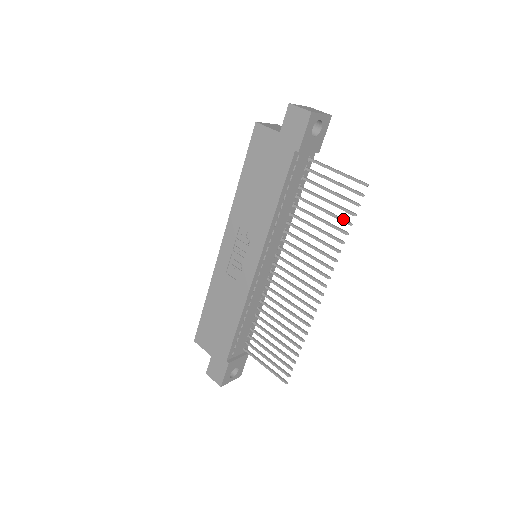
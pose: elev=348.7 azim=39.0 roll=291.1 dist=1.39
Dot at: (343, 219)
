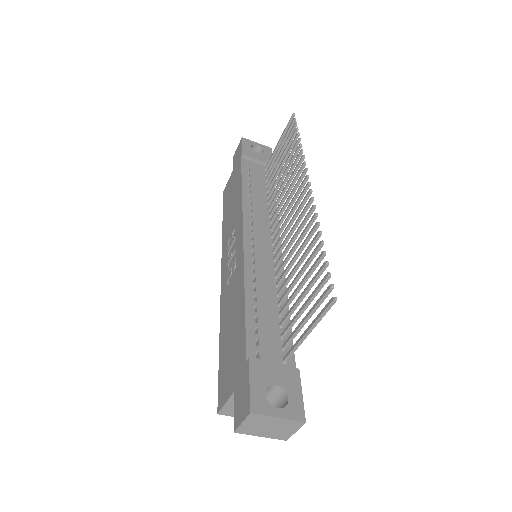
Dot at: (292, 141)
